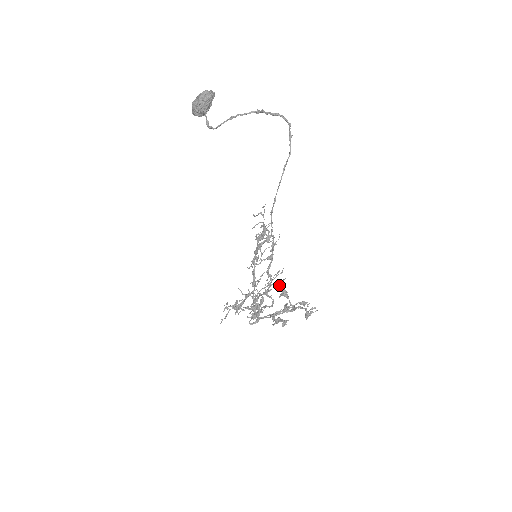
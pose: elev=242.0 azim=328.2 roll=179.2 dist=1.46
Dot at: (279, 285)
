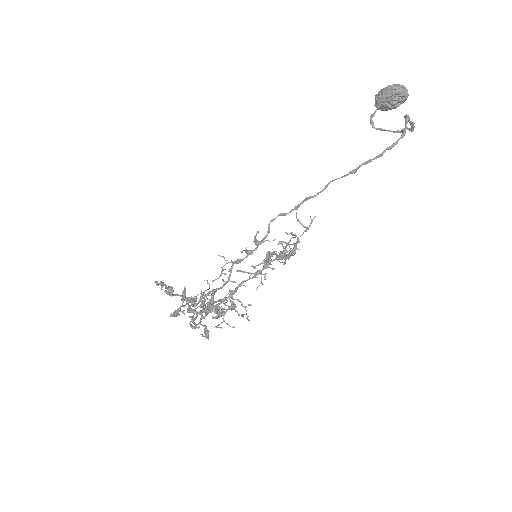
Dot at: (230, 305)
